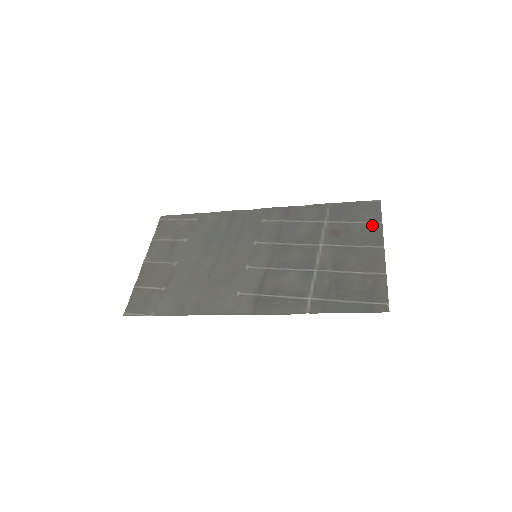
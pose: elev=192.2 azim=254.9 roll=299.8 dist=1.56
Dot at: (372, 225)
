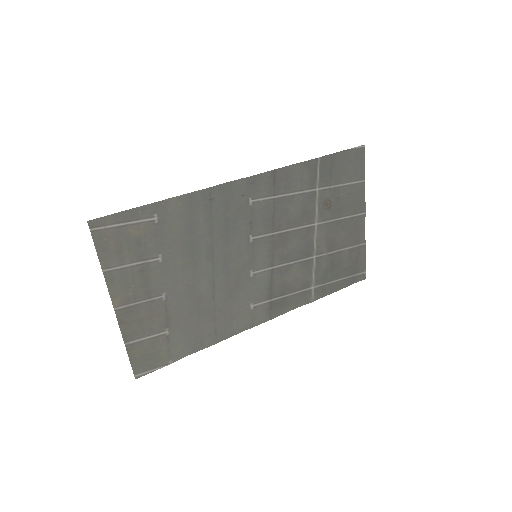
Dot at: (358, 186)
